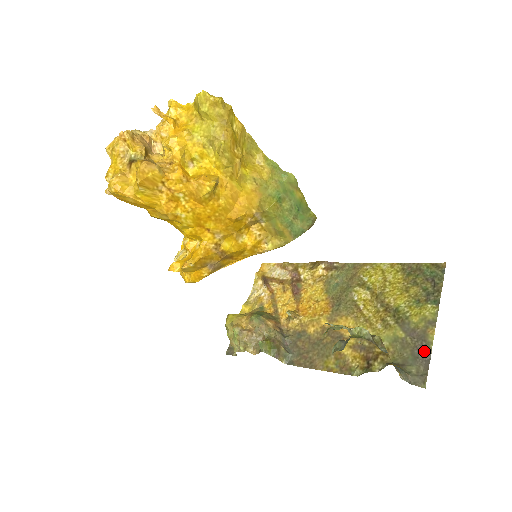
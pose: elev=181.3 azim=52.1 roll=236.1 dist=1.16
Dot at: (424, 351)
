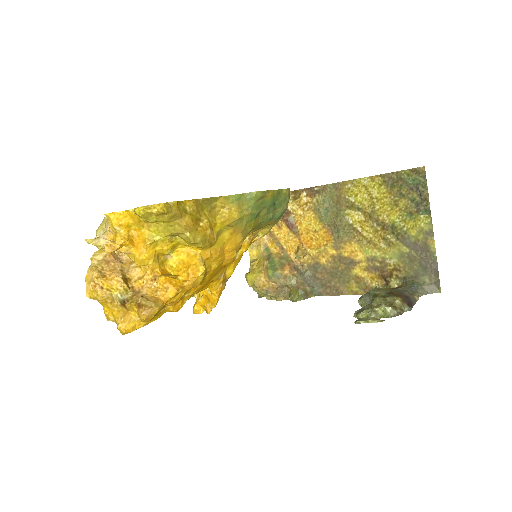
Dot at: (430, 261)
